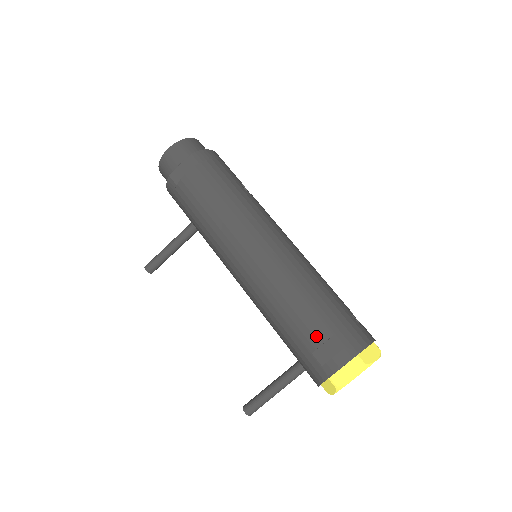
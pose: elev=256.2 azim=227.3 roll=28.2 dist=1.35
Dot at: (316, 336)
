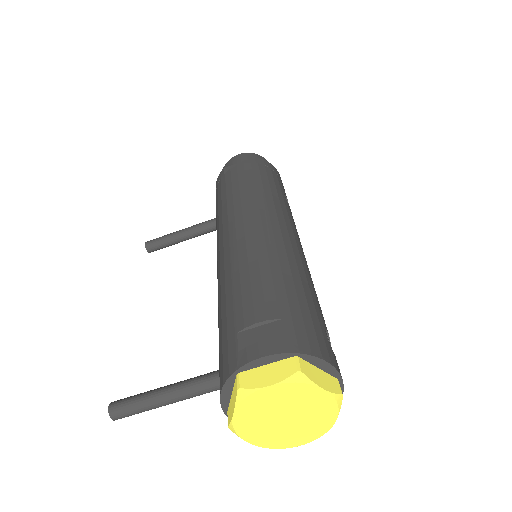
Dot at: (256, 312)
